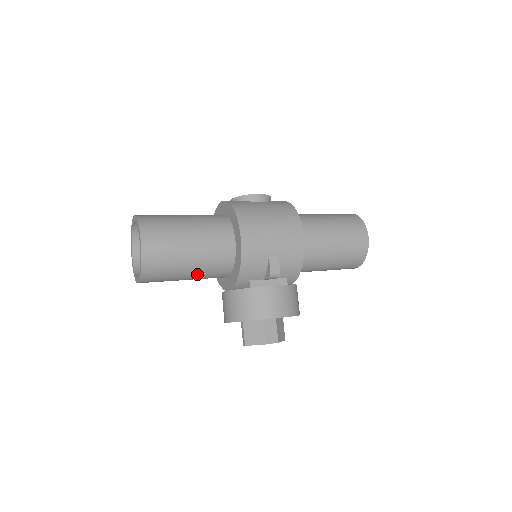
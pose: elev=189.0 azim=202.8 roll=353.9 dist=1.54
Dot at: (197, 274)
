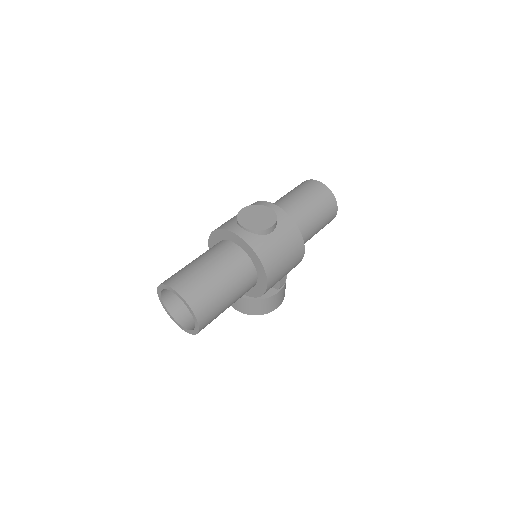
Dot at: occluded
